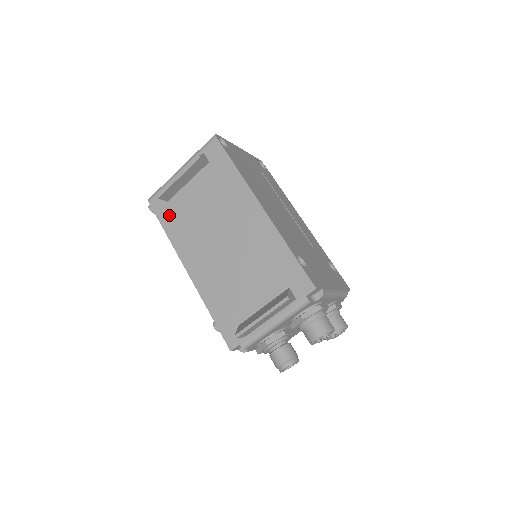
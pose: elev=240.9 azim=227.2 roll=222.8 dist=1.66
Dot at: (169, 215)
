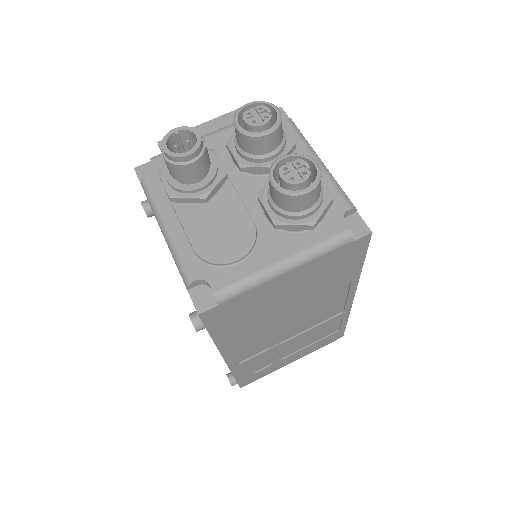
Dot at: occluded
